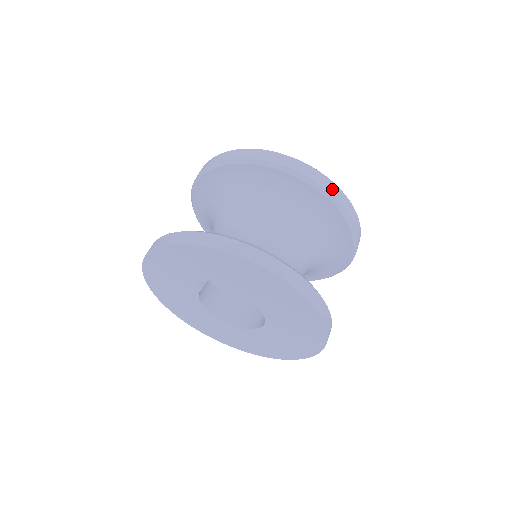
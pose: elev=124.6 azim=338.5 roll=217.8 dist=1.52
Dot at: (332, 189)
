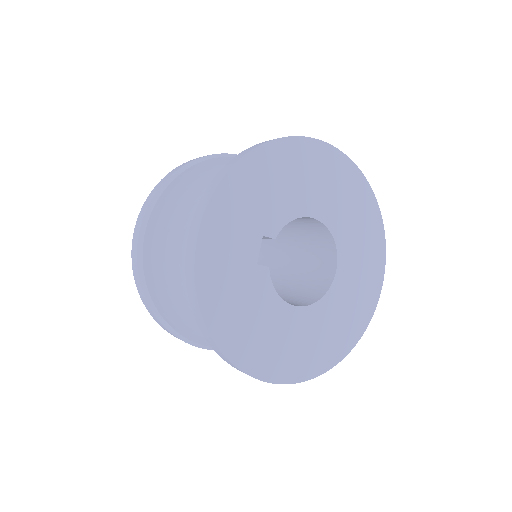
Dot at: occluded
